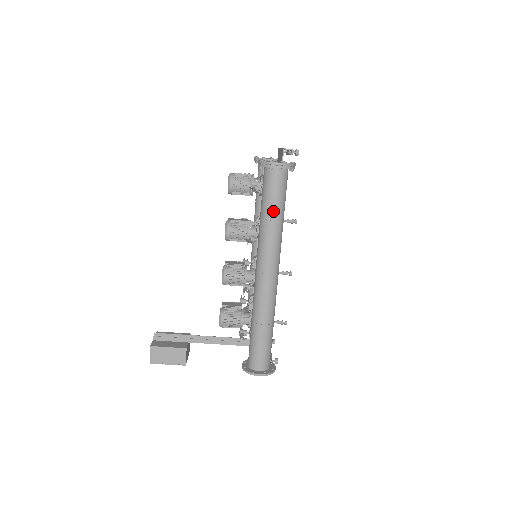
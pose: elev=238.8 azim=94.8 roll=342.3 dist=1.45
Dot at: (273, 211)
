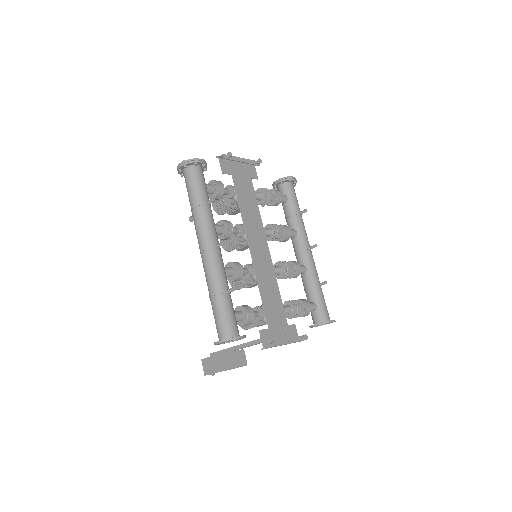
Dot at: (191, 199)
